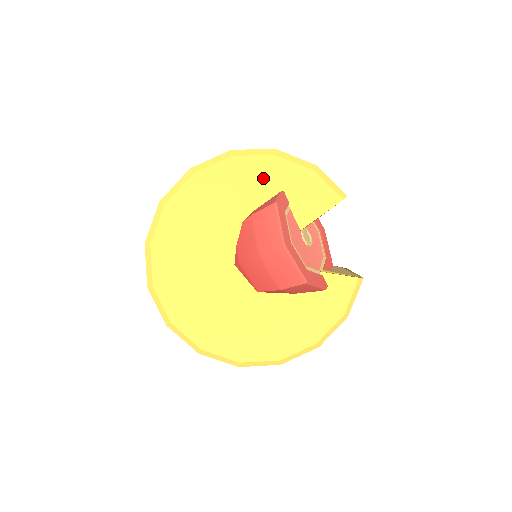
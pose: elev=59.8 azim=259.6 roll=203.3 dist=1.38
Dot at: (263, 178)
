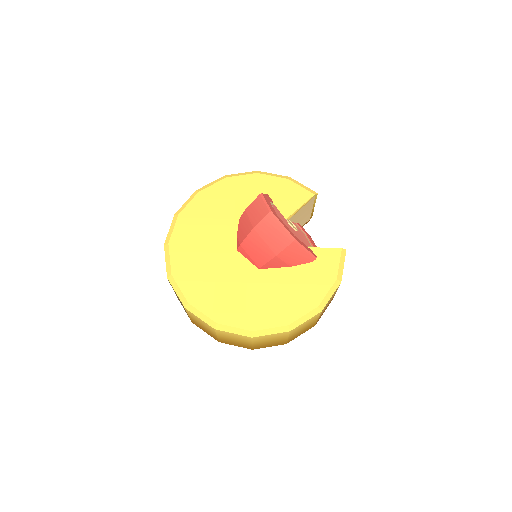
Dot at: (251, 188)
